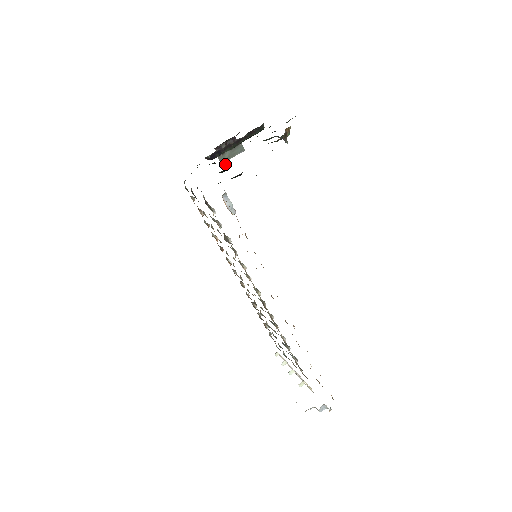
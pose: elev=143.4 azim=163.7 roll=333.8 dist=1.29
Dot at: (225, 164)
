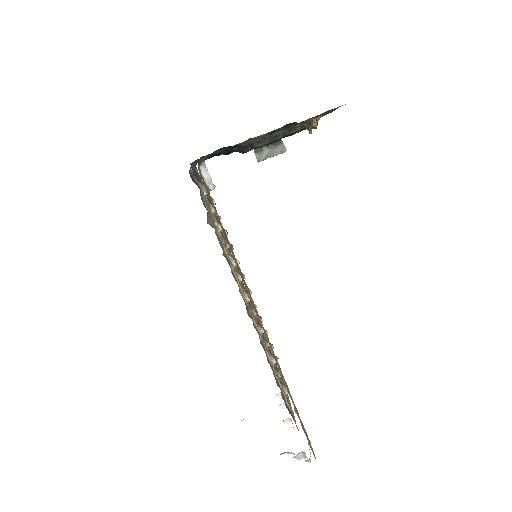
Dot at: (236, 147)
